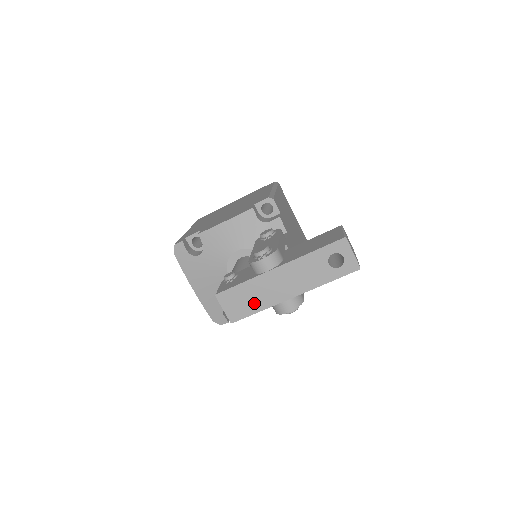
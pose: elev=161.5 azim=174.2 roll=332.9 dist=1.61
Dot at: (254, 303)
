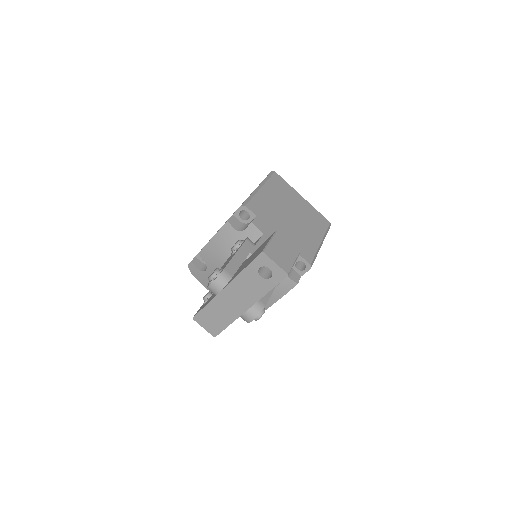
Dot at: (222, 319)
